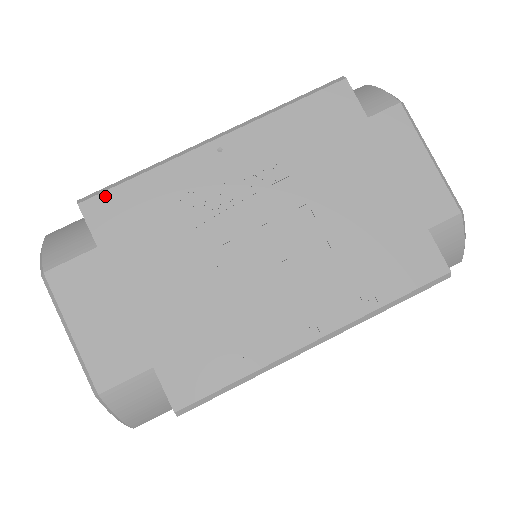
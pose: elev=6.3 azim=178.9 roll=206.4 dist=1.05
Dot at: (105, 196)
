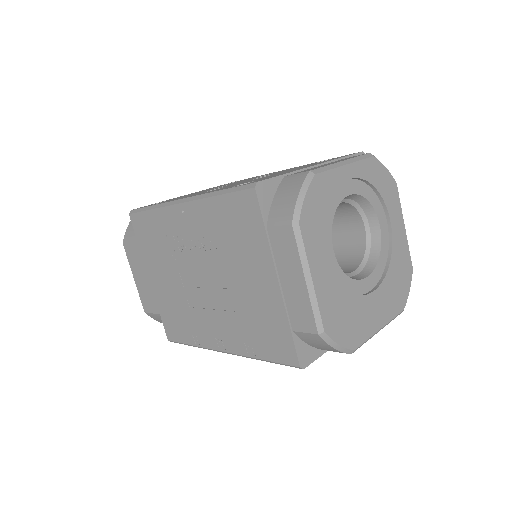
Dot at: (138, 215)
